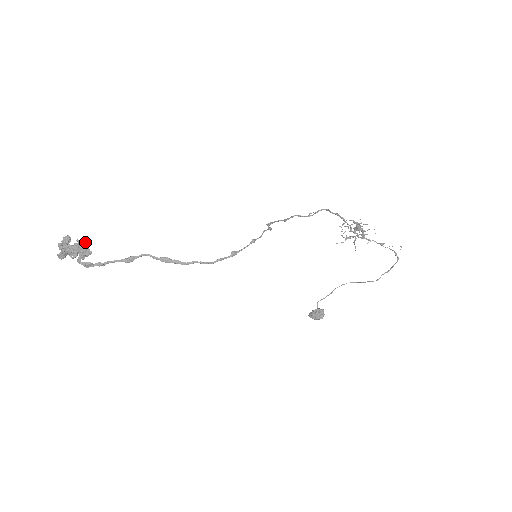
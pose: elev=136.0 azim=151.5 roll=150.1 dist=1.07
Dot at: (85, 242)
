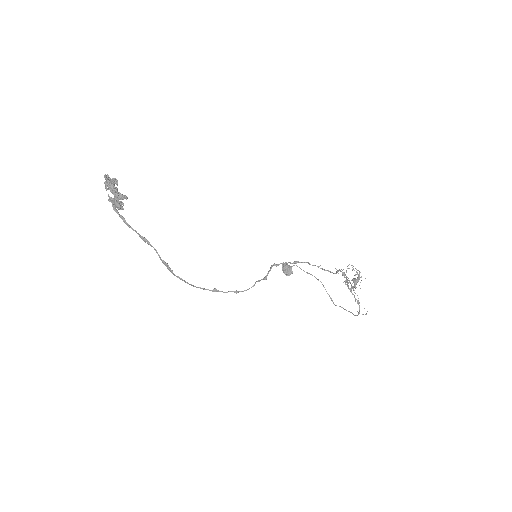
Dot at: (122, 204)
